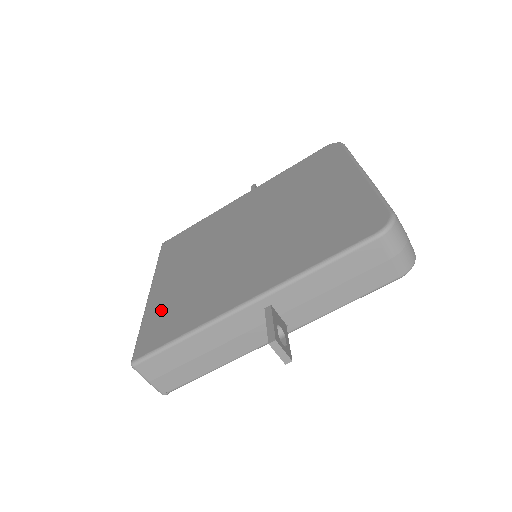
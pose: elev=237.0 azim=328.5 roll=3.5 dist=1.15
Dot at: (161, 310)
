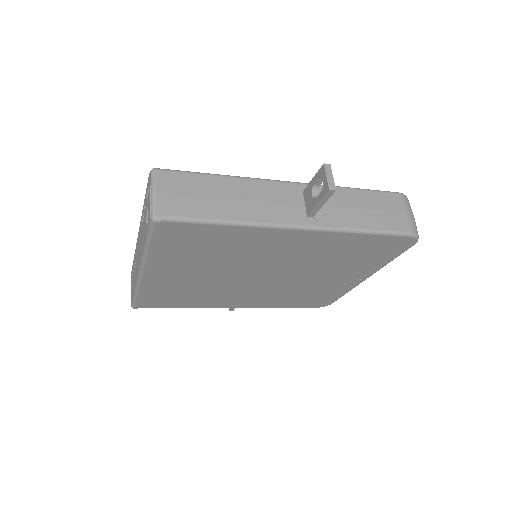
Dot at: occluded
